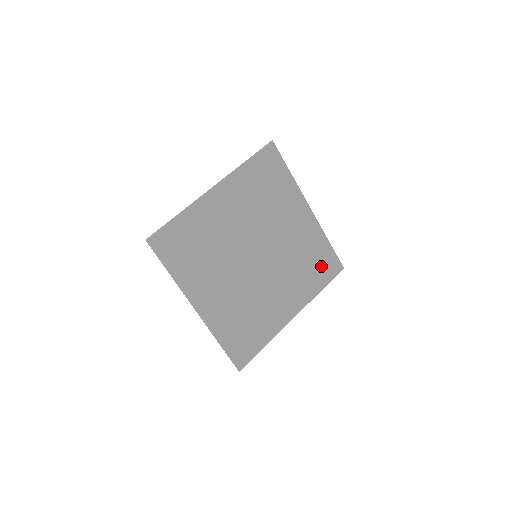
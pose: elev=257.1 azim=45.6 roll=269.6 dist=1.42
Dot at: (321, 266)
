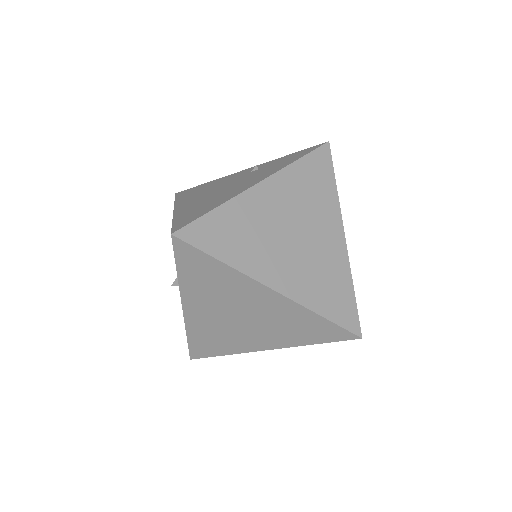
Dot at: (343, 329)
